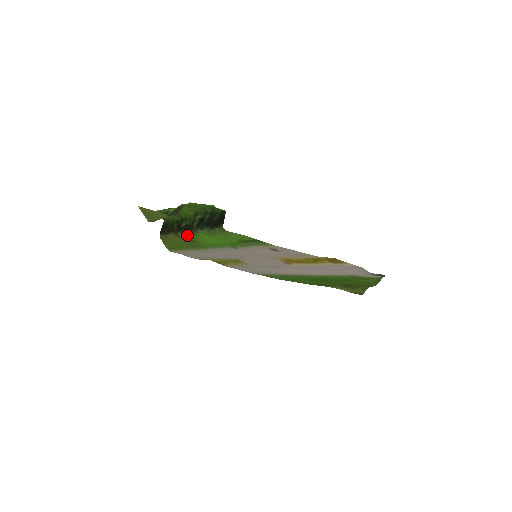
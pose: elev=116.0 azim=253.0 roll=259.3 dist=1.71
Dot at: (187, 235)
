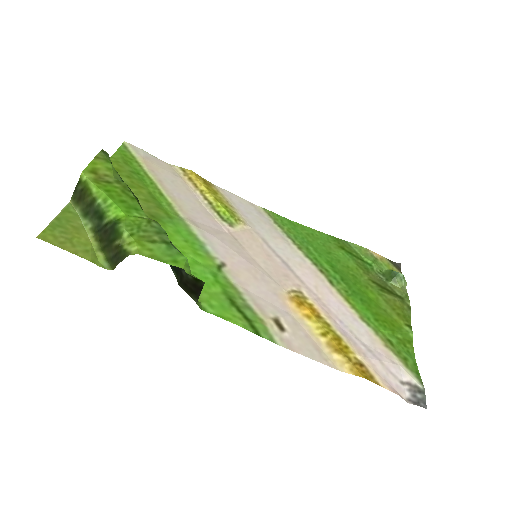
Dot at: occluded
